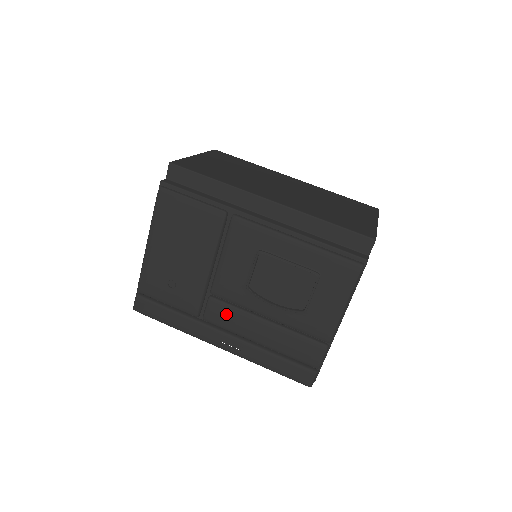
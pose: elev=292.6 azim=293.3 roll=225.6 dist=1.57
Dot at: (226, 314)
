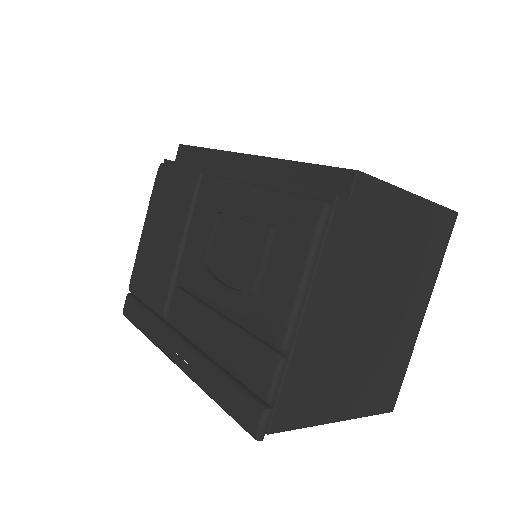
Dot at: (184, 309)
